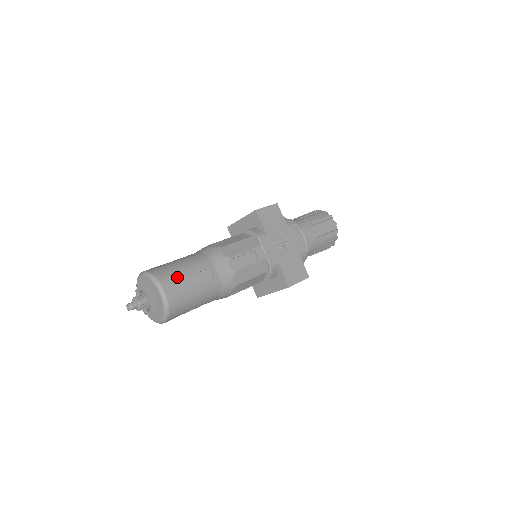
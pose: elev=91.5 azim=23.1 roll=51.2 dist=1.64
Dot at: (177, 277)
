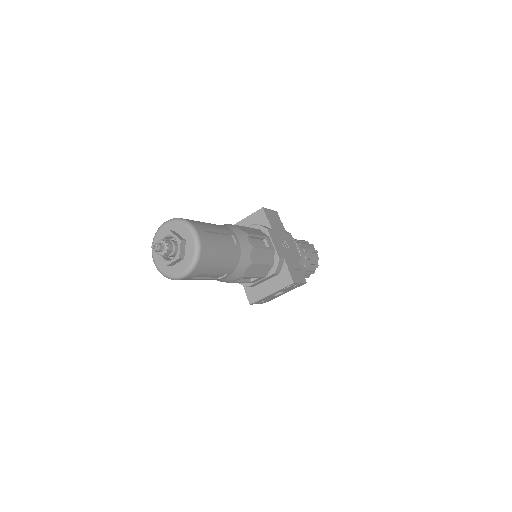
Dot at: (207, 228)
